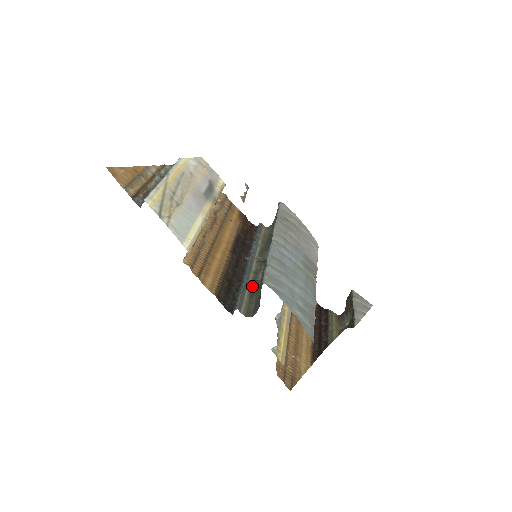
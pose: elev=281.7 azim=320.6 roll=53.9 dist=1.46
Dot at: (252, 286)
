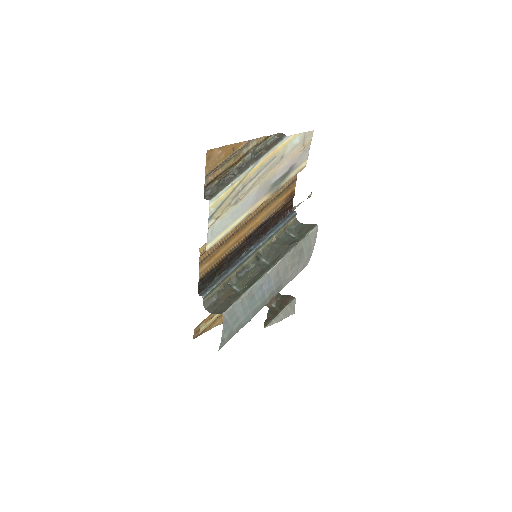
Dot at: (230, 279)
